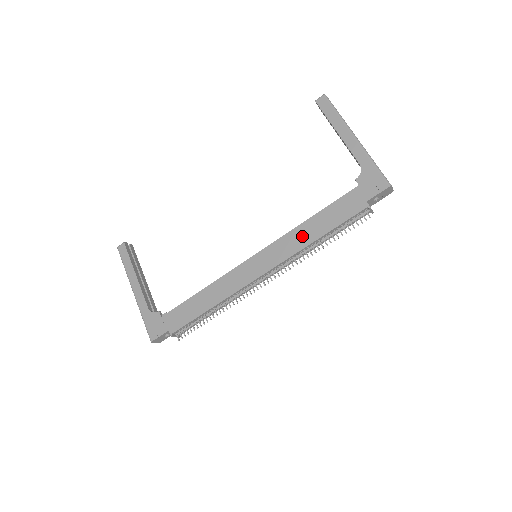
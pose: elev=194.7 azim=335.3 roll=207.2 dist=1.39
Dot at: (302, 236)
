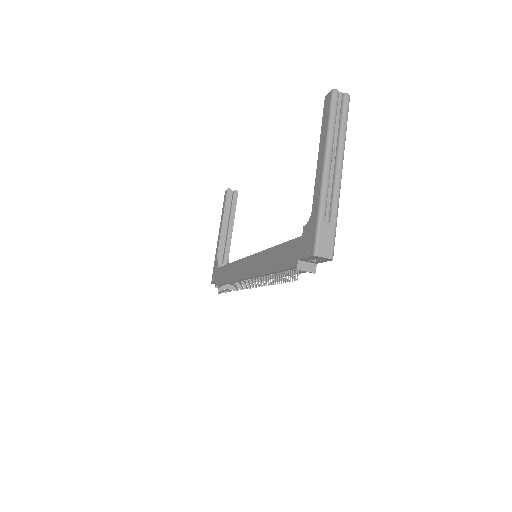
Dot at: (266, 261)
